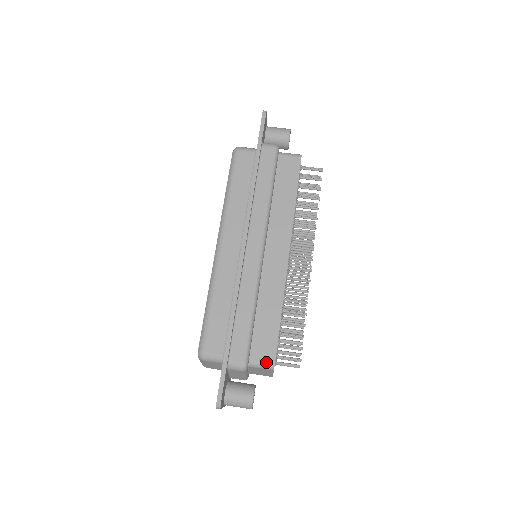
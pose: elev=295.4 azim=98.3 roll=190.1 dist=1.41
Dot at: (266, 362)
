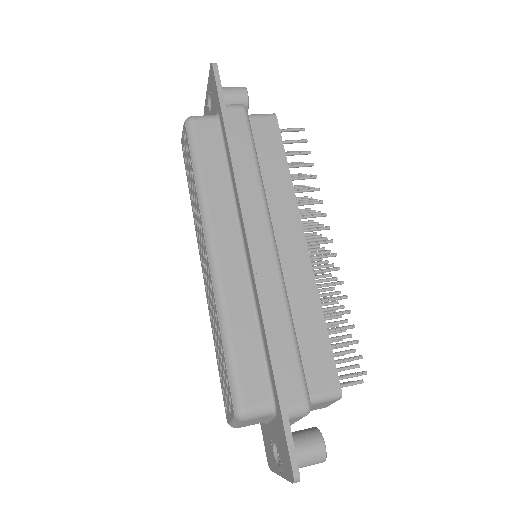
Dot at: (330, 391)
